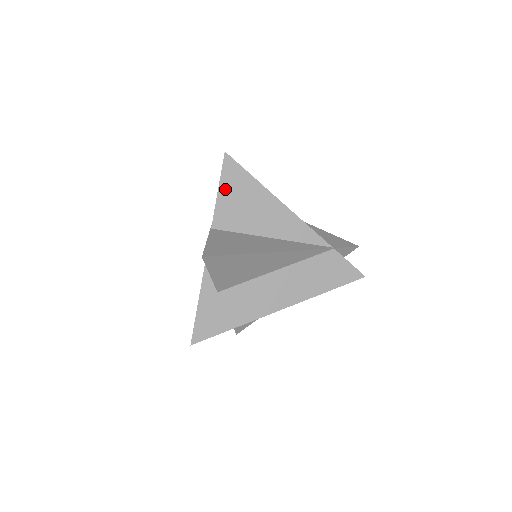
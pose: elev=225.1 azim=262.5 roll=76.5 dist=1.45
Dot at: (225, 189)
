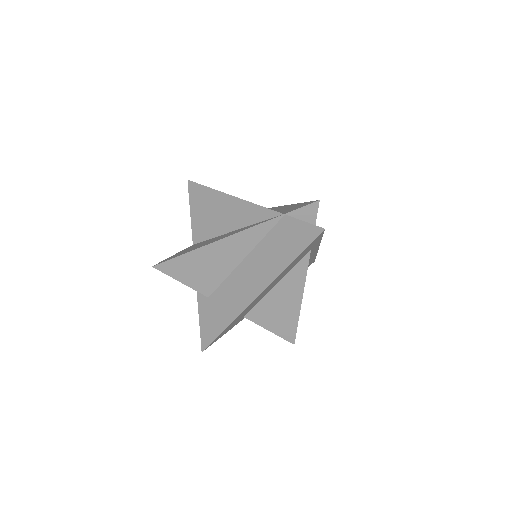
Dot at: (194, 208)
